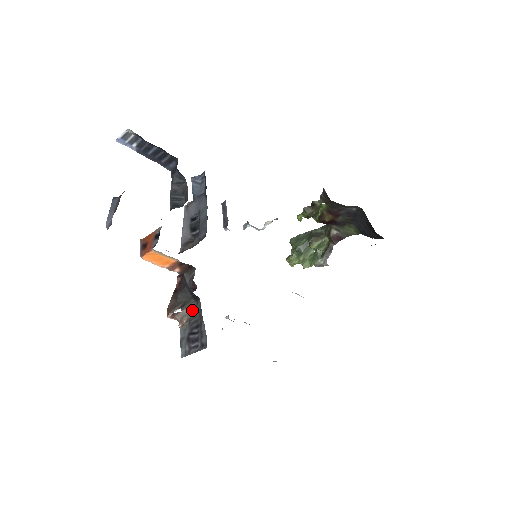
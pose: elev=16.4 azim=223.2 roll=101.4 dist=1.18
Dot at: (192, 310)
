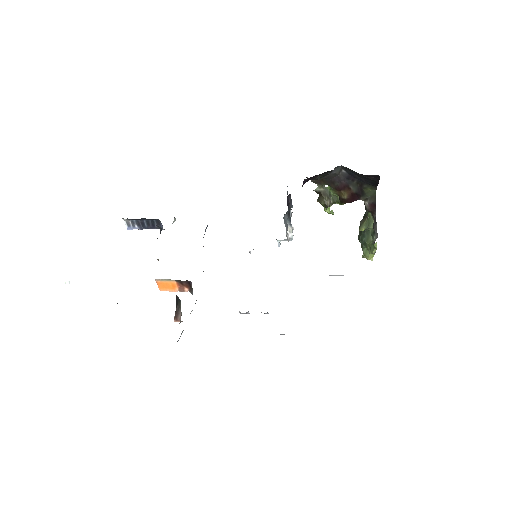
Dot at: (180, 308)
